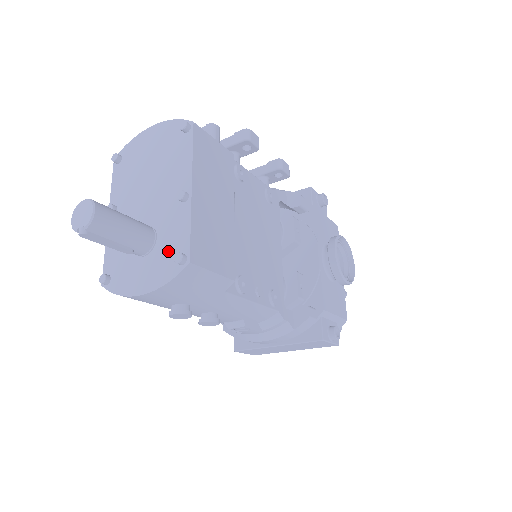
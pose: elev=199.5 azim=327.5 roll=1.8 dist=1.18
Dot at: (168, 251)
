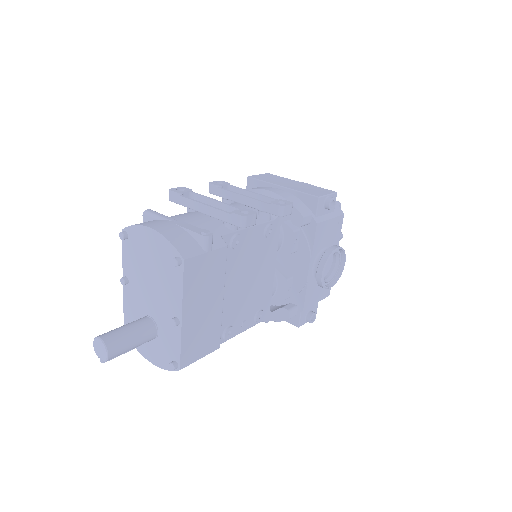
Dot at: (166, 350)
